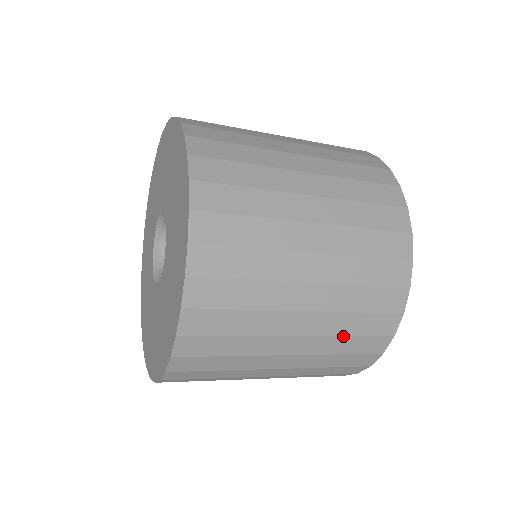
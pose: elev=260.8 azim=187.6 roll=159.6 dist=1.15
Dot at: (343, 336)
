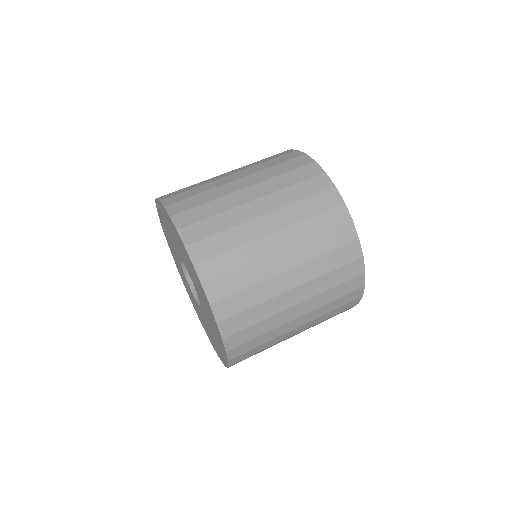
Dot at: (326, 274)
